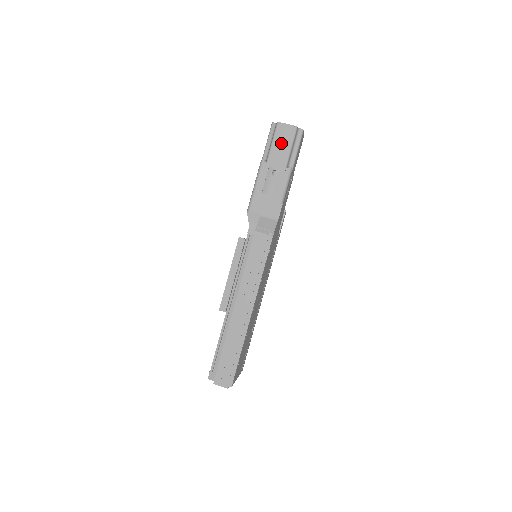
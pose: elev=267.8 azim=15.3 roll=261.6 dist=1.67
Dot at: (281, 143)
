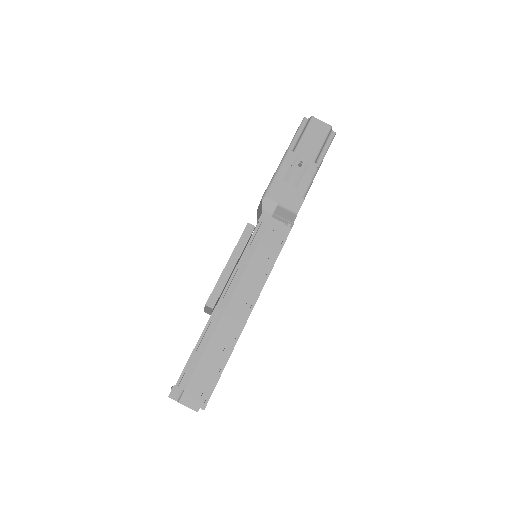
Dot at: (313, 137)
